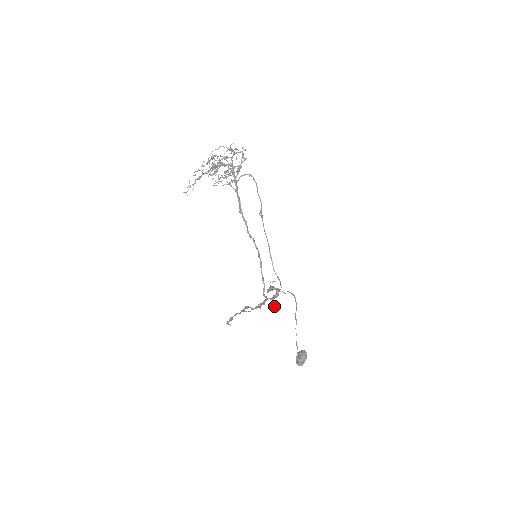
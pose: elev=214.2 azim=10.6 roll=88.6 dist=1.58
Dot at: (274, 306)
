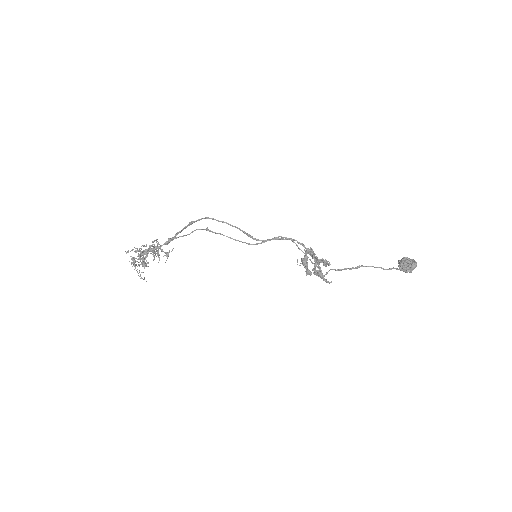
Dot at: (326, 262)
